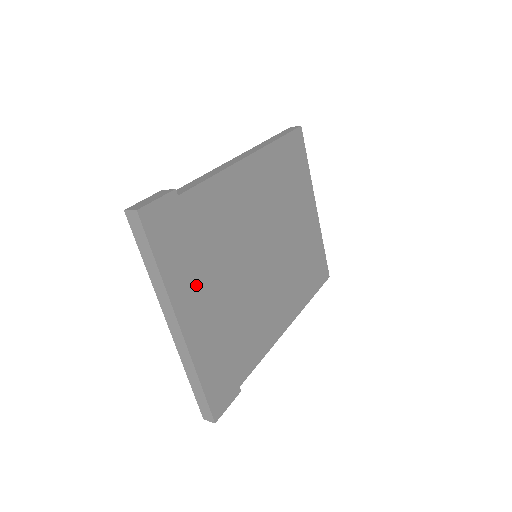
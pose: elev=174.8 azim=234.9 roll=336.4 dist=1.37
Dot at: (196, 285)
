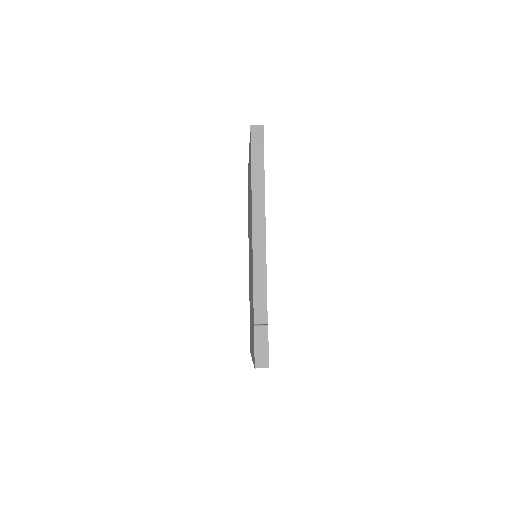
Dot at: occluded
